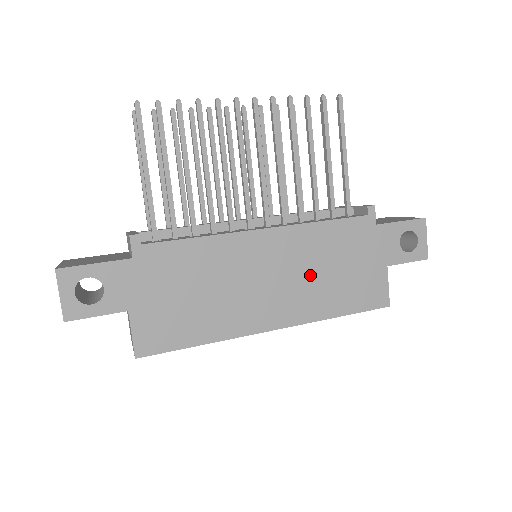
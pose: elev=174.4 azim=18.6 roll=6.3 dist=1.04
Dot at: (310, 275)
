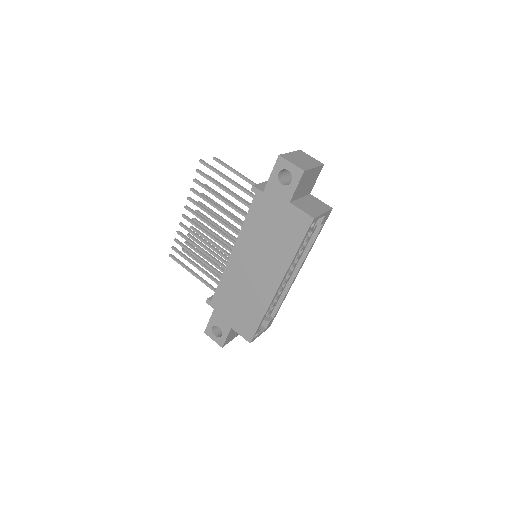
Dot at: (265, 249)
